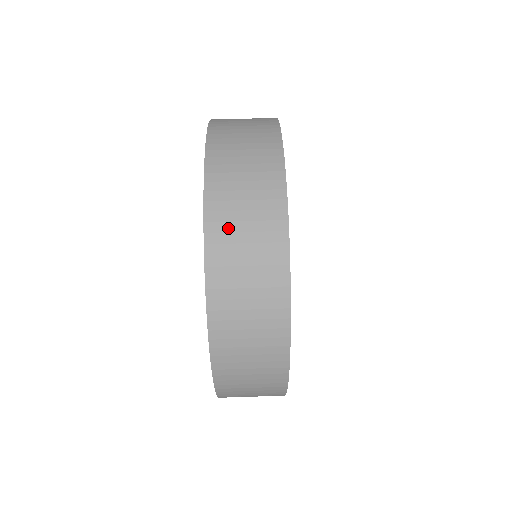
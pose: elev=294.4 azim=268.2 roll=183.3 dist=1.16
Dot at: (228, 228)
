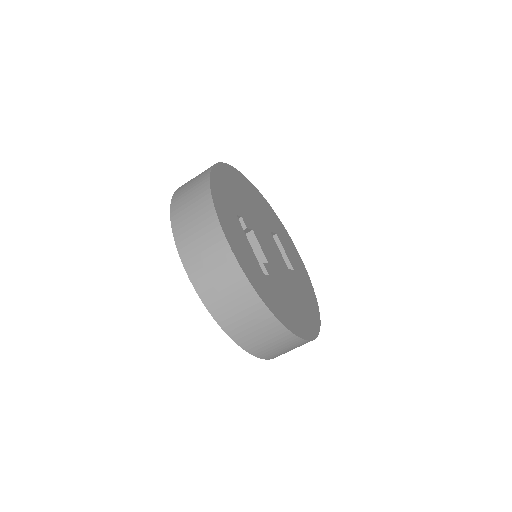
Dot at: (213, 292)
